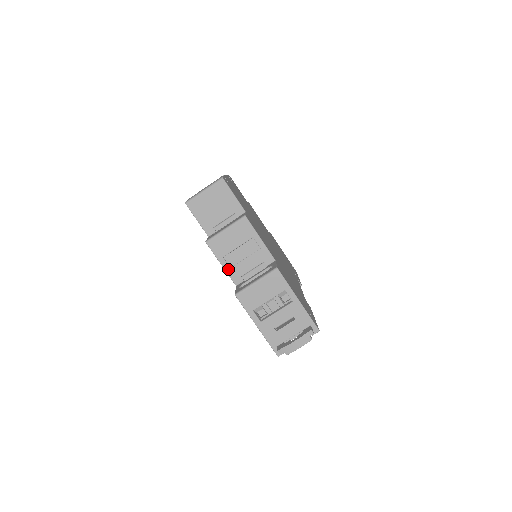
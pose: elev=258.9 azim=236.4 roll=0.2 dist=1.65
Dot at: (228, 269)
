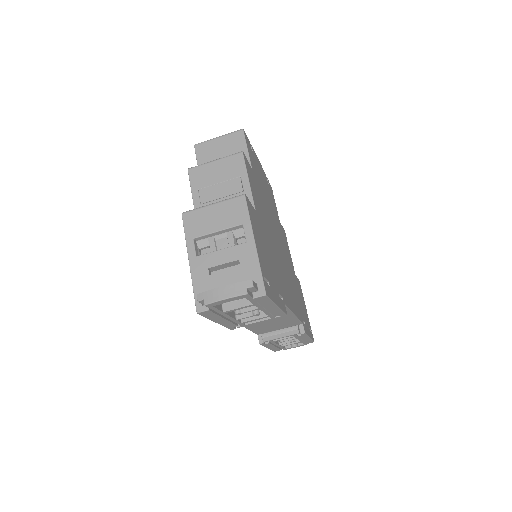
Dot at: (197, 205)
